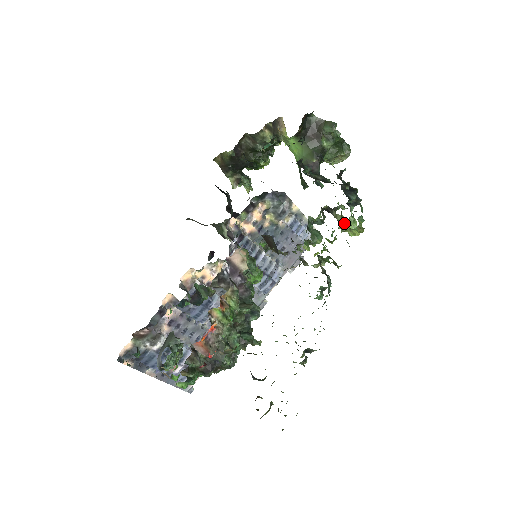
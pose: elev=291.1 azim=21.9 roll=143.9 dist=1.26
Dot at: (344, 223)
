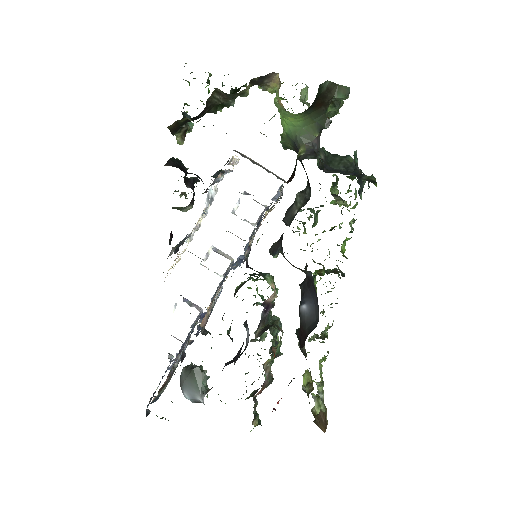
Dot at: occluded
